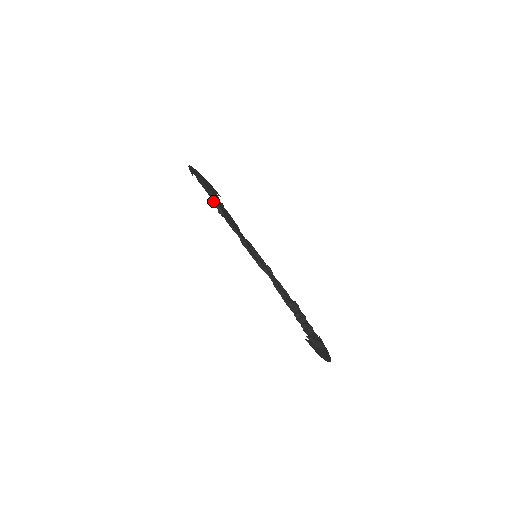
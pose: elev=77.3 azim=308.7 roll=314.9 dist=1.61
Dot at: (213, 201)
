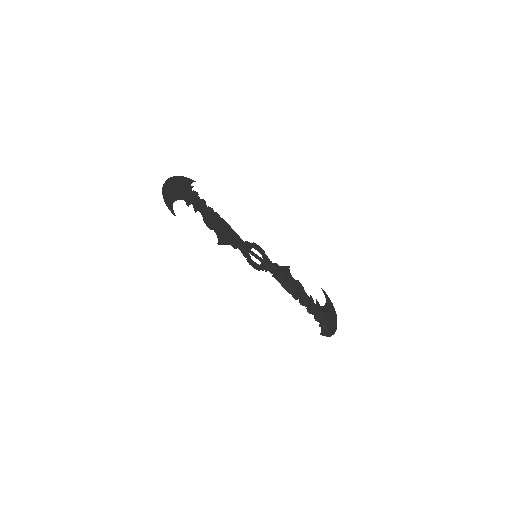
Dot at: occluded
